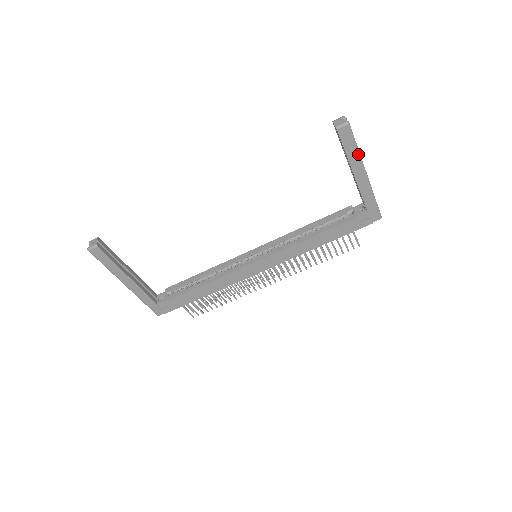
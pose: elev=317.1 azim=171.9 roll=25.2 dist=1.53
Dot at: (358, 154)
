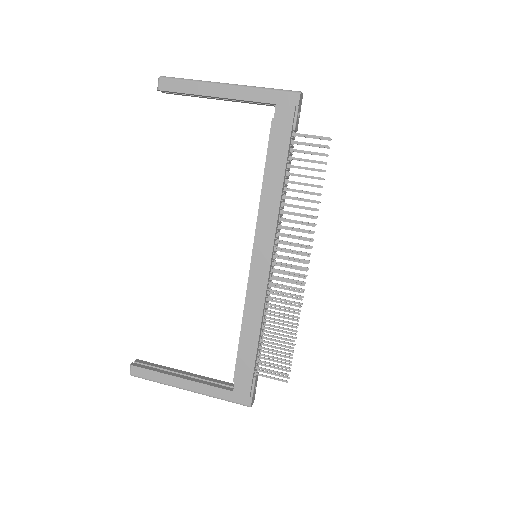
Dot at: (197, 82)
